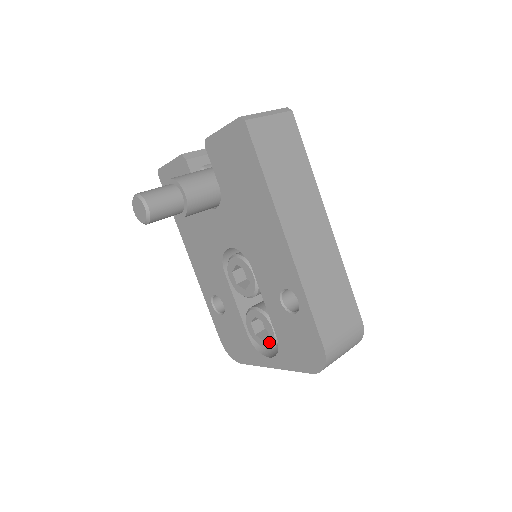
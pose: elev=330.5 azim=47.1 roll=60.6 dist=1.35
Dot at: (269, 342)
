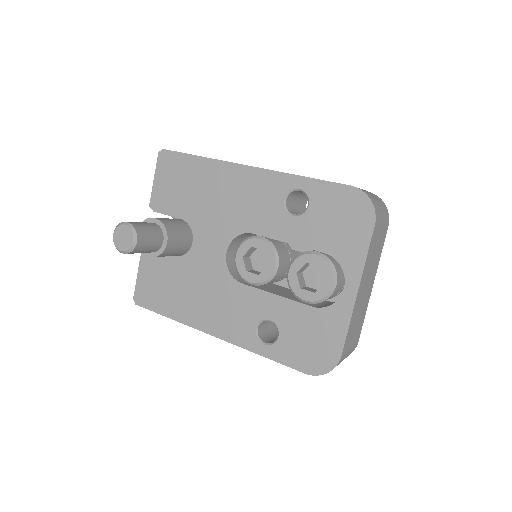
Dot at: (327, 273)
